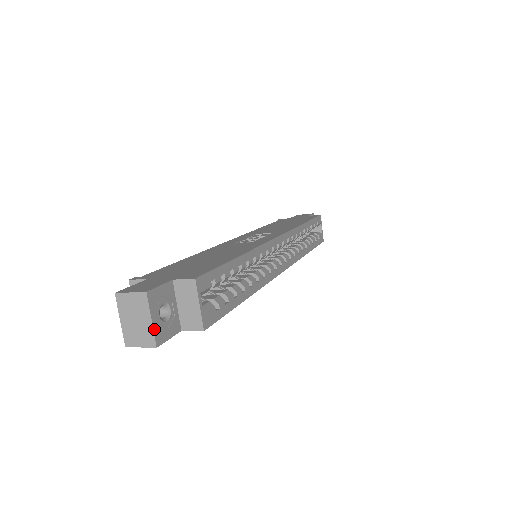
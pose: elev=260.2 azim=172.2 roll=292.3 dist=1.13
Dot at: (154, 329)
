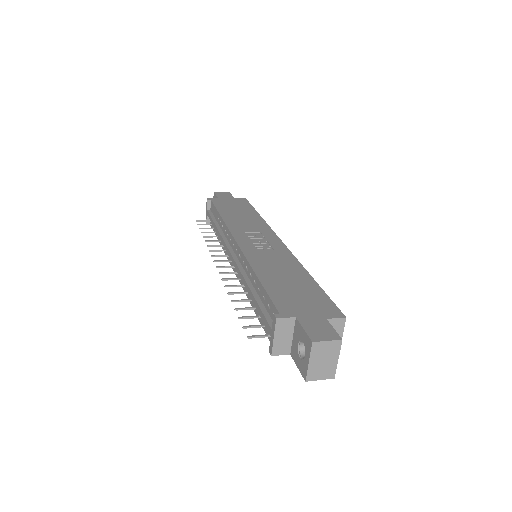
Dot at: (336, 365)
